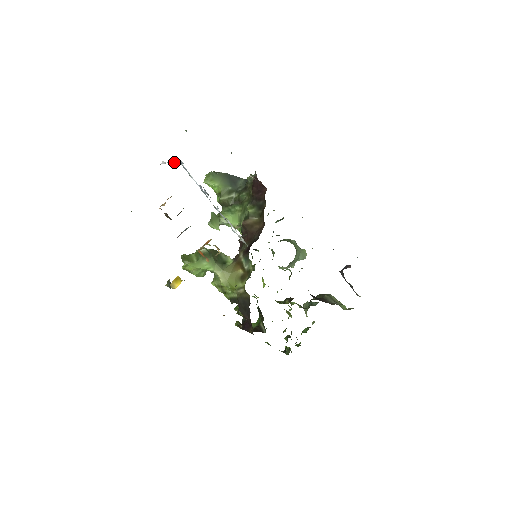
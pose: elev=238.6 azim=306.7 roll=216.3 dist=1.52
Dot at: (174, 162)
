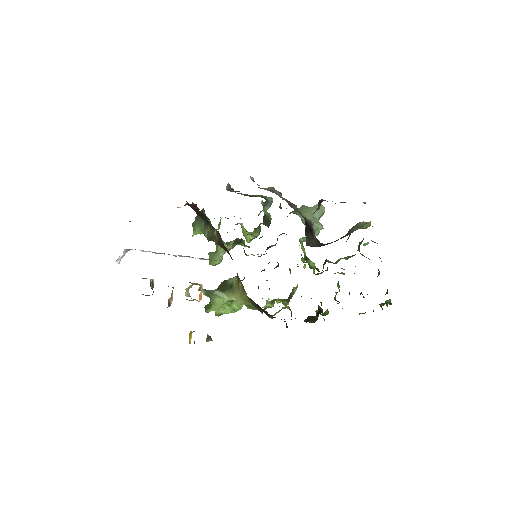
Dot at: occluded
